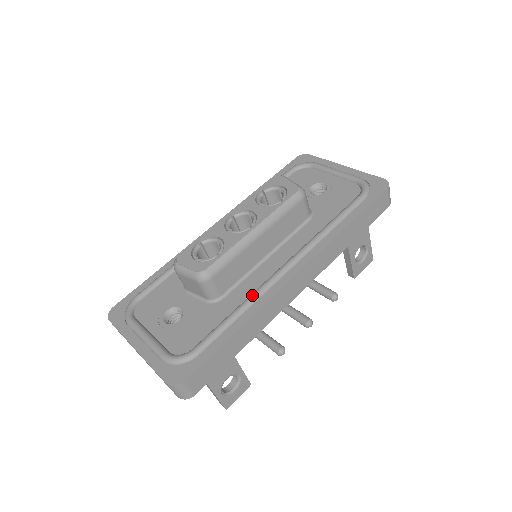
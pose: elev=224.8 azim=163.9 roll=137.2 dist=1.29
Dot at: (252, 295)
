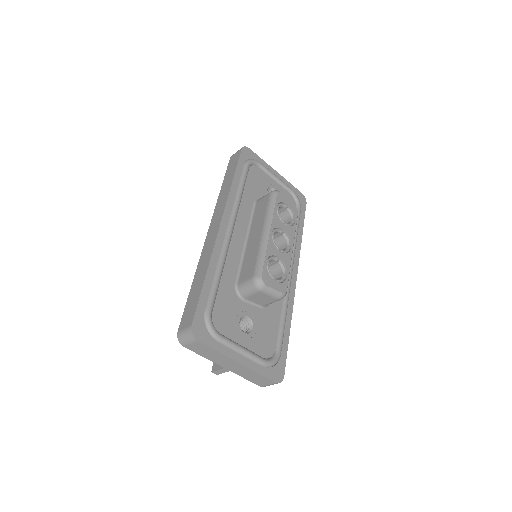
Dot at: (287, 299)
